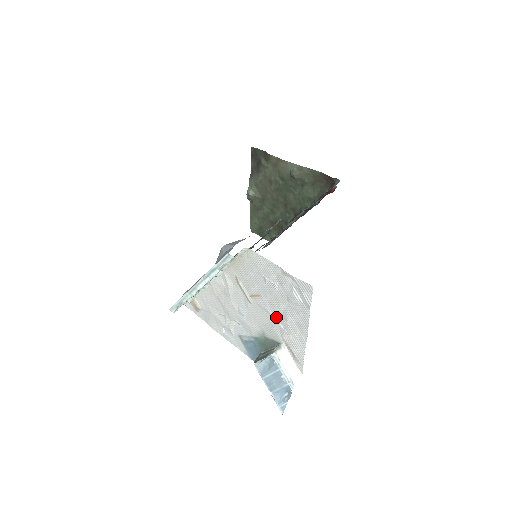
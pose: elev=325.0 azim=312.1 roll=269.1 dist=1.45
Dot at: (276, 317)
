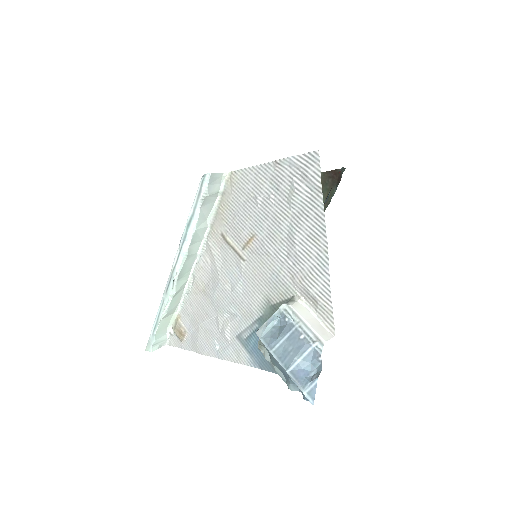
Dot at: (280, 252)
